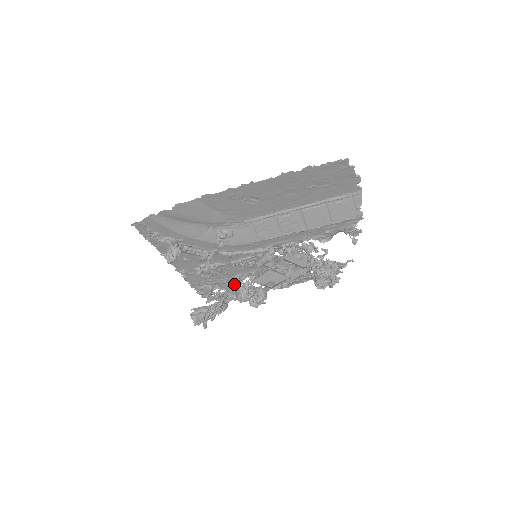
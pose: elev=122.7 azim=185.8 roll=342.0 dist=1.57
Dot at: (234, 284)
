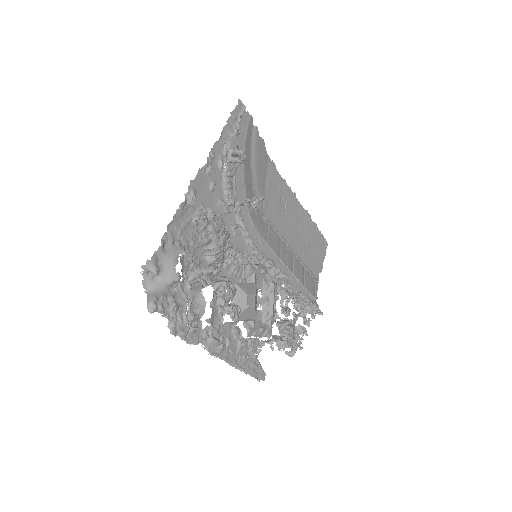
Dot at: occluded
